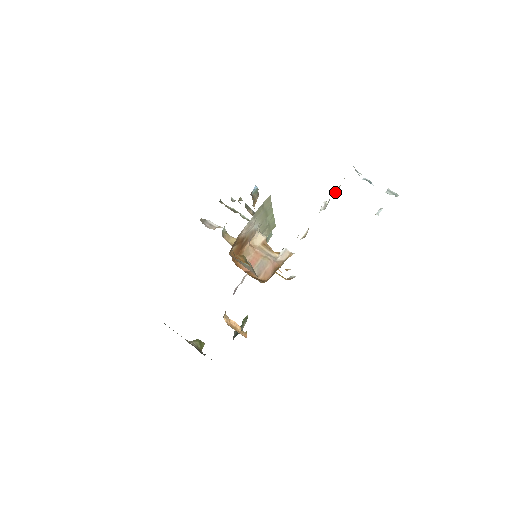
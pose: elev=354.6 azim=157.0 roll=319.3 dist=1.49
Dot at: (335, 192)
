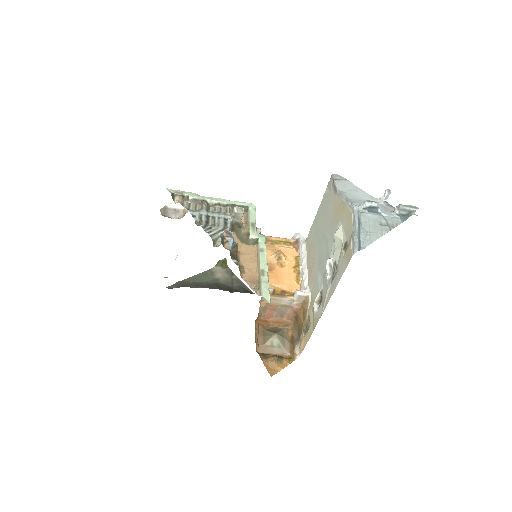
Dot at: (335, 239)
